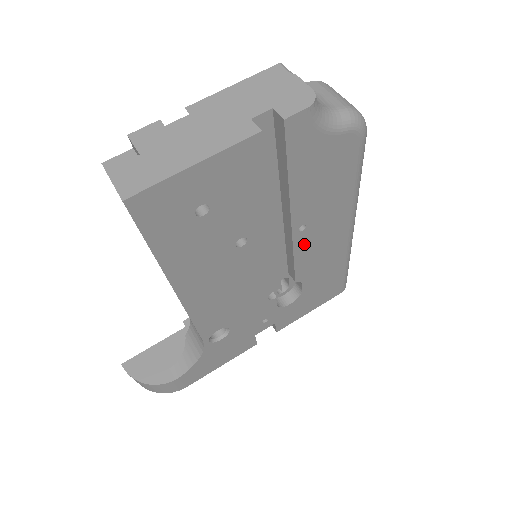
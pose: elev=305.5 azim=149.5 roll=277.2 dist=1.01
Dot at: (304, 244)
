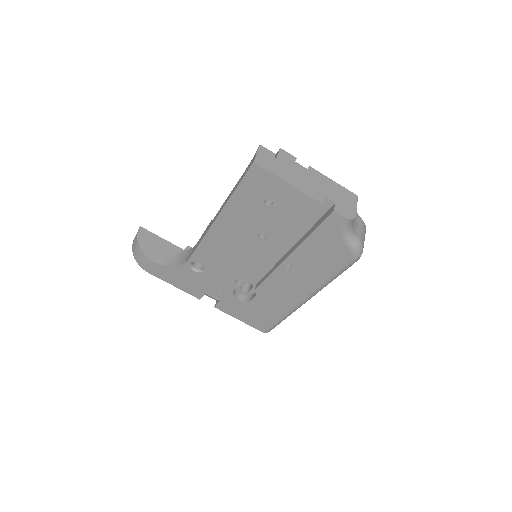
Dot at: (280, 276)
